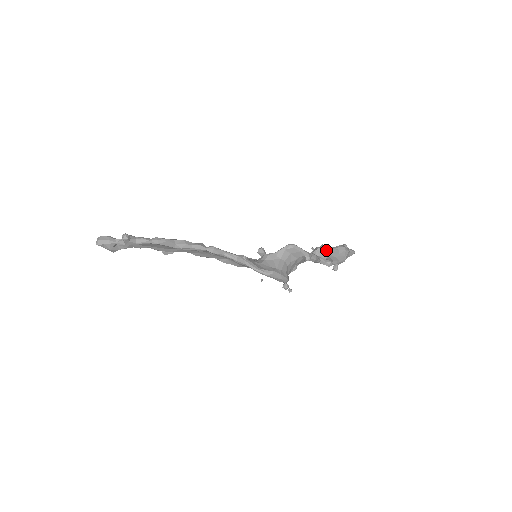
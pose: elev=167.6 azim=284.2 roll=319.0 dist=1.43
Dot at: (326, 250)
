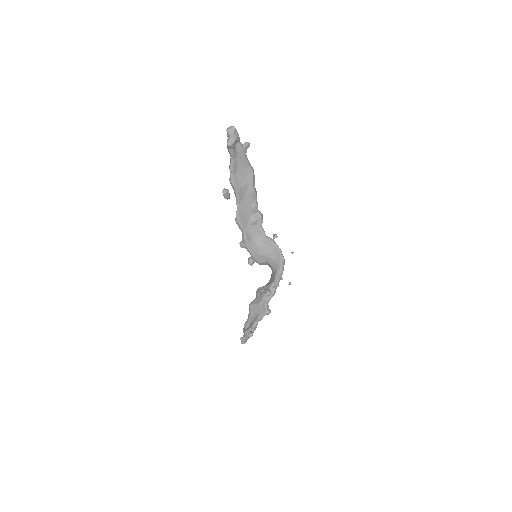
Dot at: occluded
